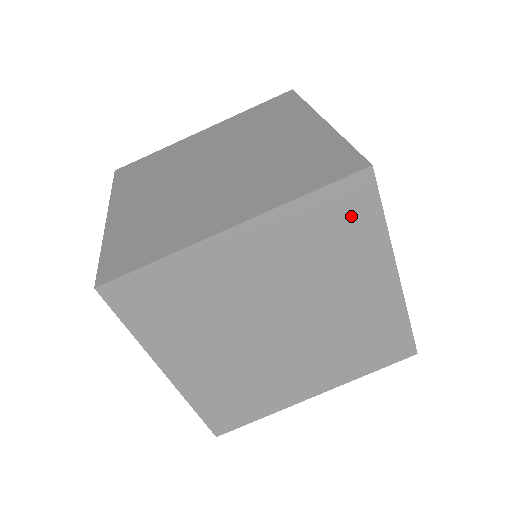
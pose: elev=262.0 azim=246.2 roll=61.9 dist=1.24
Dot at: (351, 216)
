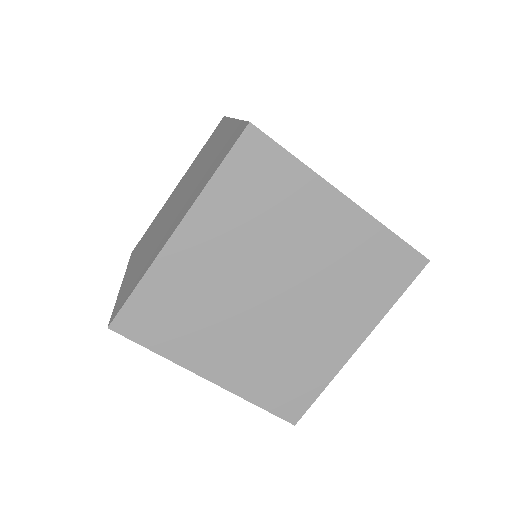
Dot at: (264, 170)
